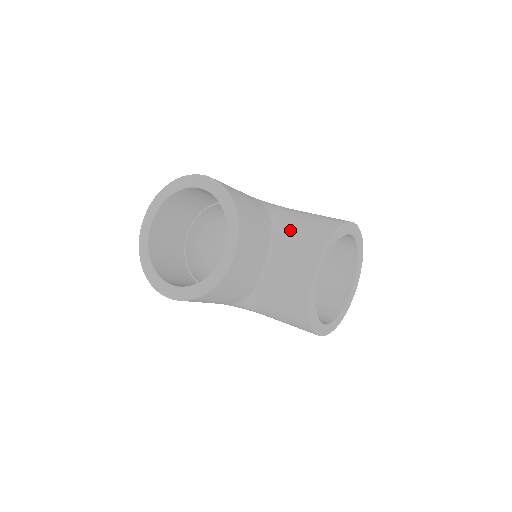
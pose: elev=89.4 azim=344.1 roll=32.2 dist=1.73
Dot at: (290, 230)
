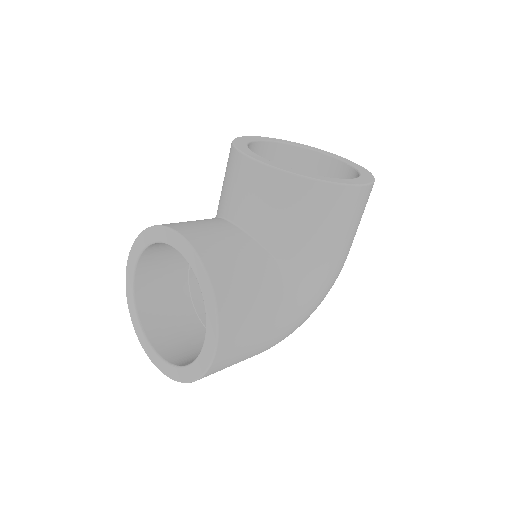
Dot at: (221, 195)
